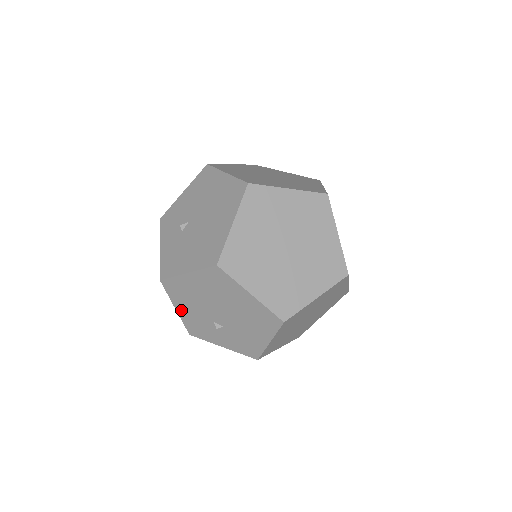
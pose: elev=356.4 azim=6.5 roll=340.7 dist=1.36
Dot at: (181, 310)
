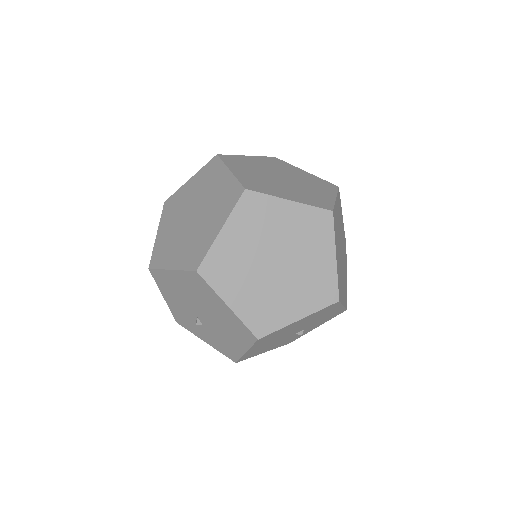
Dot at: (268, 350)
